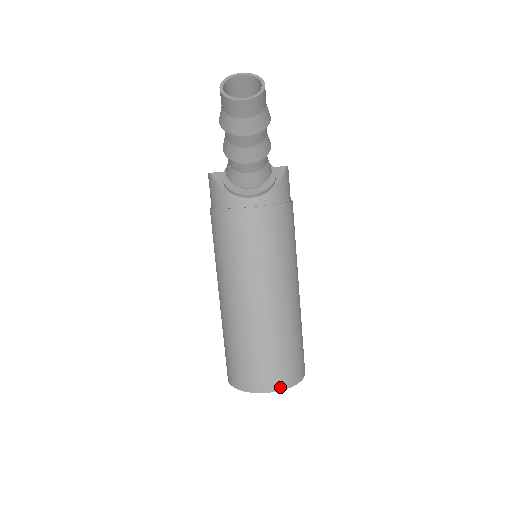
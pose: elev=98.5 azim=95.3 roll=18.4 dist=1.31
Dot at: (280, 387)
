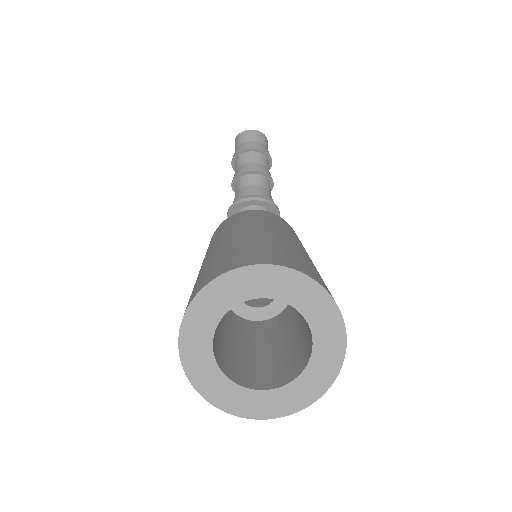
Dot at: (286, 265)
